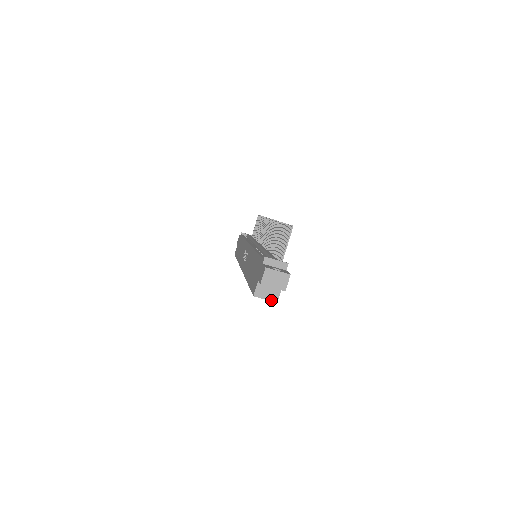
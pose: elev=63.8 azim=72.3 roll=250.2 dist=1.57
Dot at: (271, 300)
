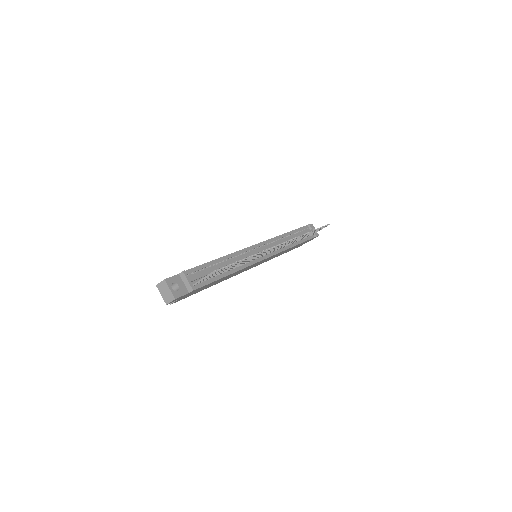
Dot at: occluded
